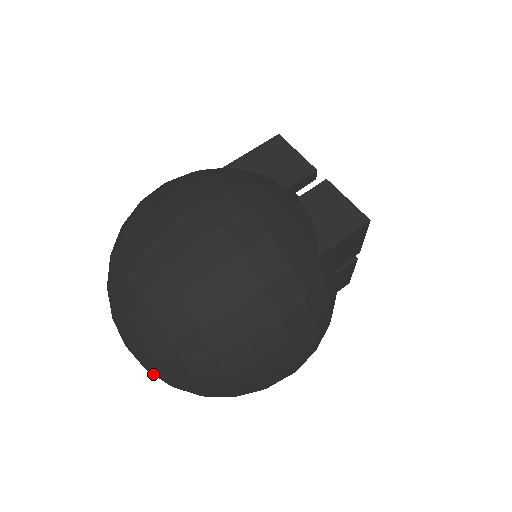
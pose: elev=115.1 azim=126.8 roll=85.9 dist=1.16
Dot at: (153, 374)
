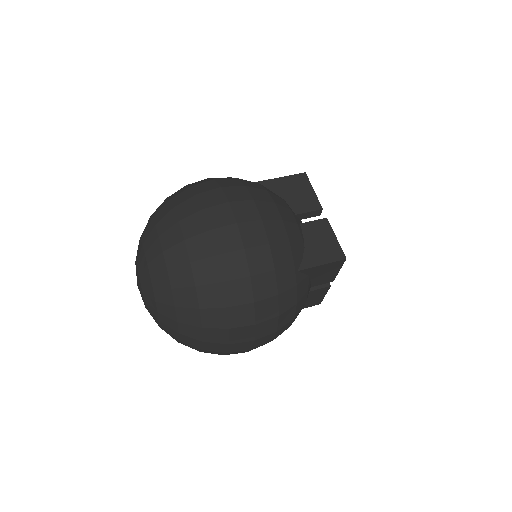
Dot at: (149, 312)
